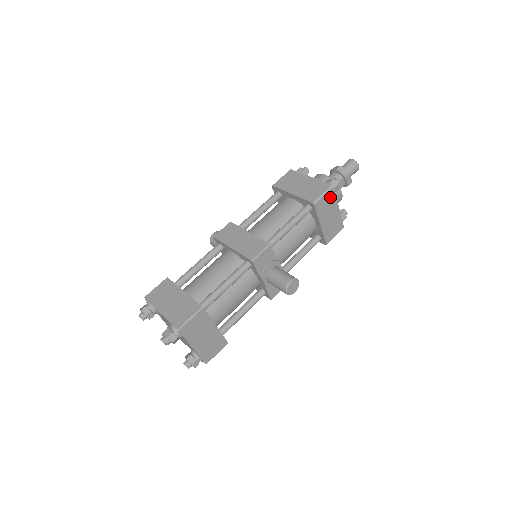
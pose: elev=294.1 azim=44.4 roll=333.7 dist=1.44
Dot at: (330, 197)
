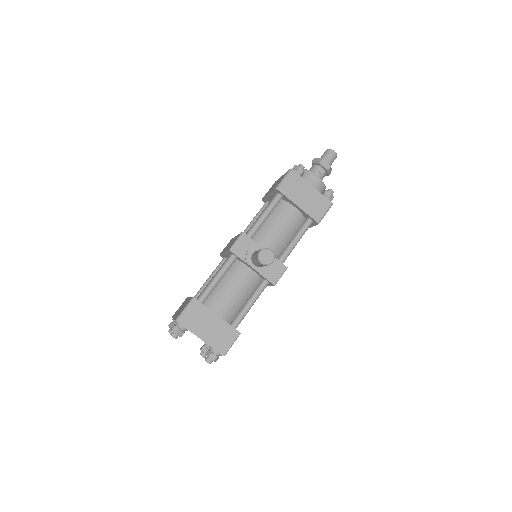
Dot at: (294, 179)
